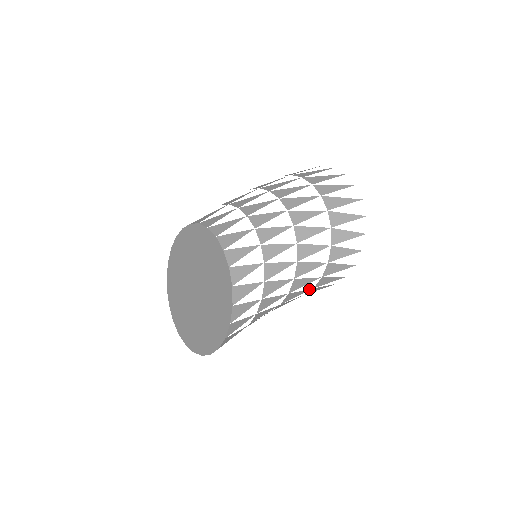
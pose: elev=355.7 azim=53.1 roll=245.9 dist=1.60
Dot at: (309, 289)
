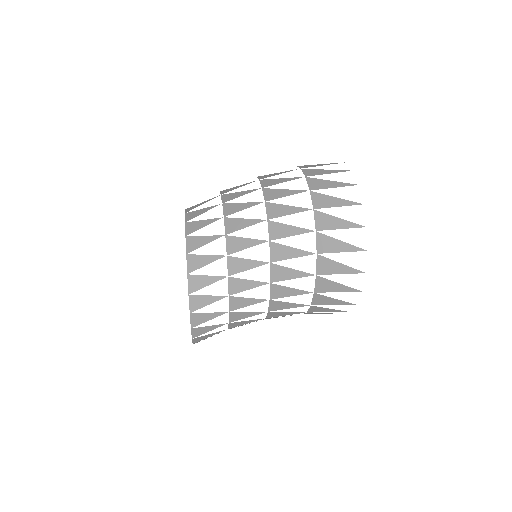
Dot at: occluded
